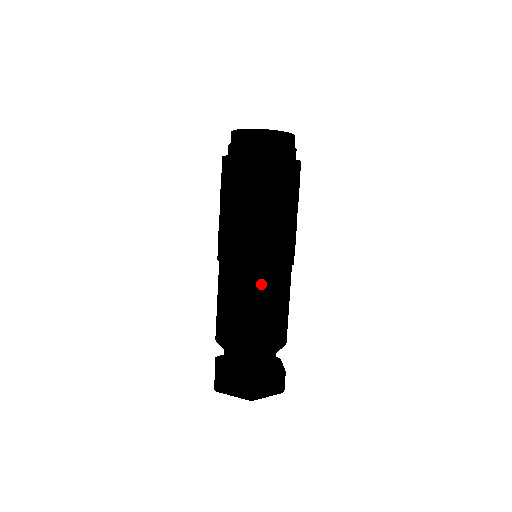
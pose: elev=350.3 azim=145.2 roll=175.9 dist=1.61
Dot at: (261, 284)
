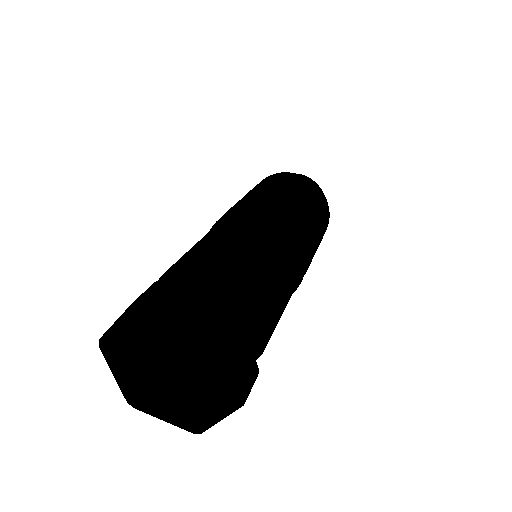
Dot at: (284, 240)
